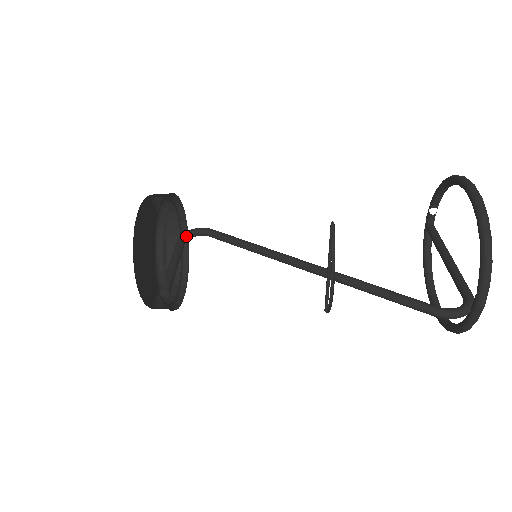
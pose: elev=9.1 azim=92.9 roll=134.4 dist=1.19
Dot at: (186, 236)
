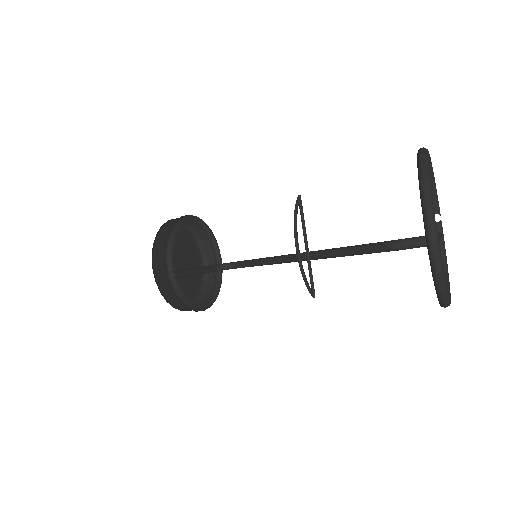
Dot at: (217, 266)
